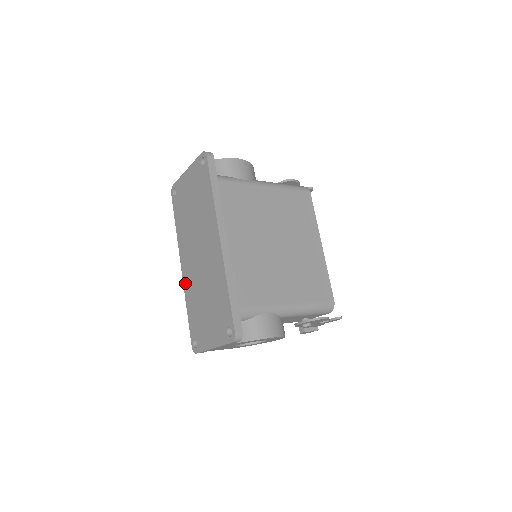
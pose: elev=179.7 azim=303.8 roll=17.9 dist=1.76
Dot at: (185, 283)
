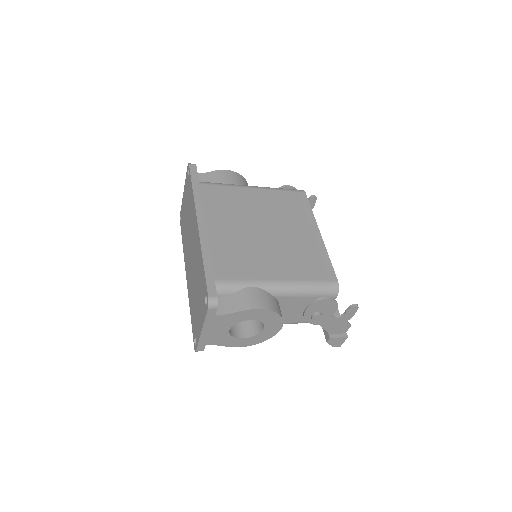
Dot at: (188, 290)
